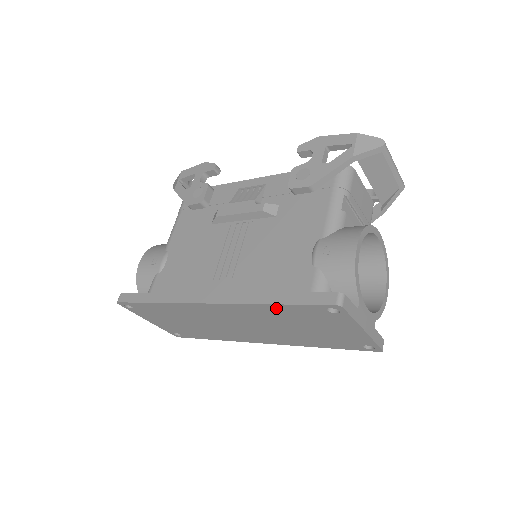
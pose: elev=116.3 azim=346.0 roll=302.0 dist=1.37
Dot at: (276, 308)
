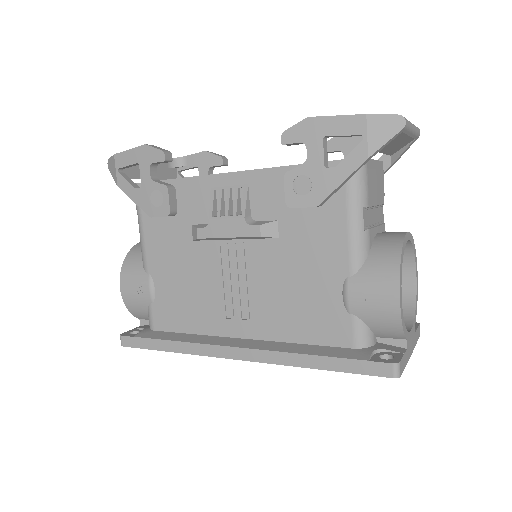
Dot at: occluded
